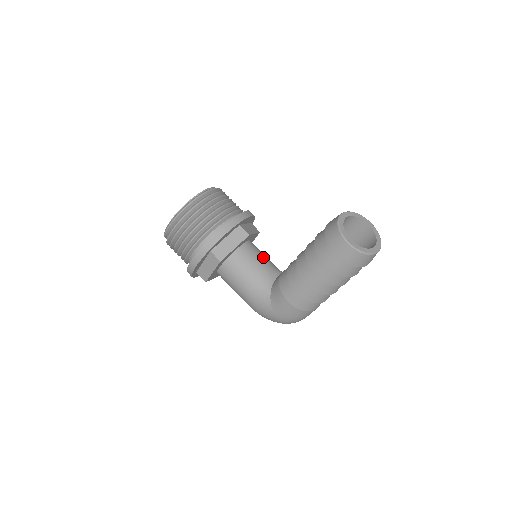
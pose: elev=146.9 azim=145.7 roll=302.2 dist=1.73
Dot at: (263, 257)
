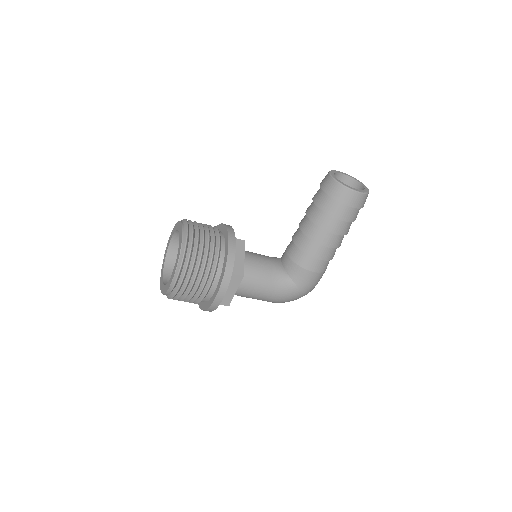
Dot at: (258, 254)
